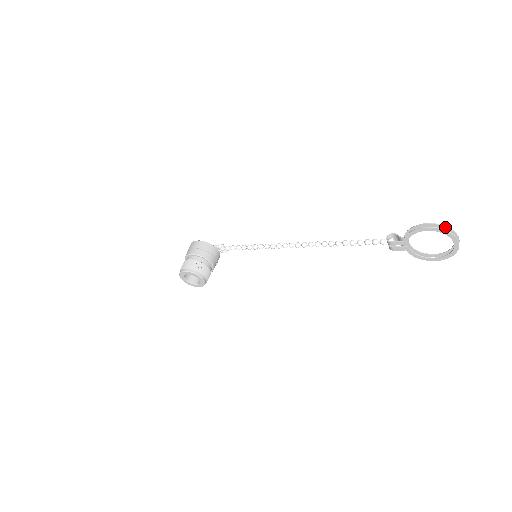
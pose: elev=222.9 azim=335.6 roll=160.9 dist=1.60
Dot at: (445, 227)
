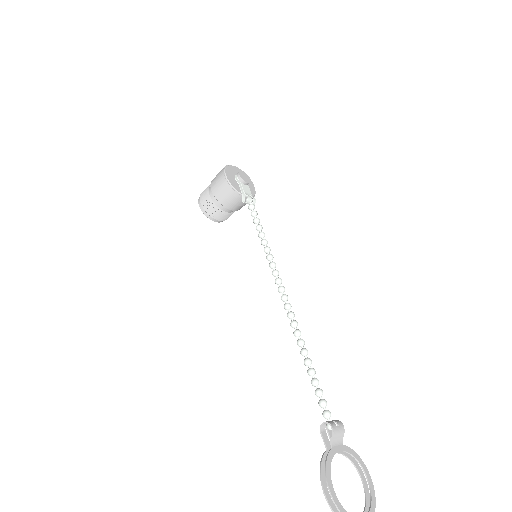
Dot at: out of frame
